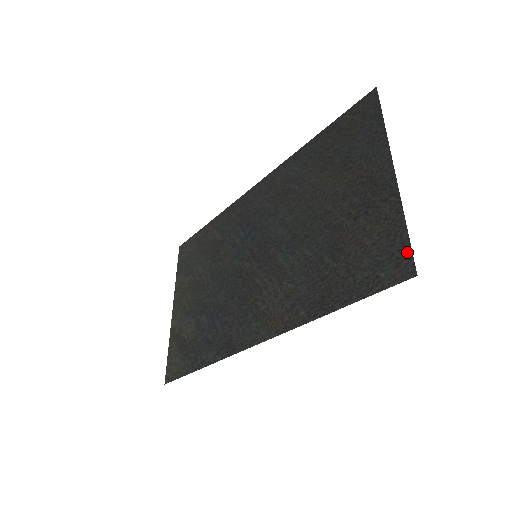
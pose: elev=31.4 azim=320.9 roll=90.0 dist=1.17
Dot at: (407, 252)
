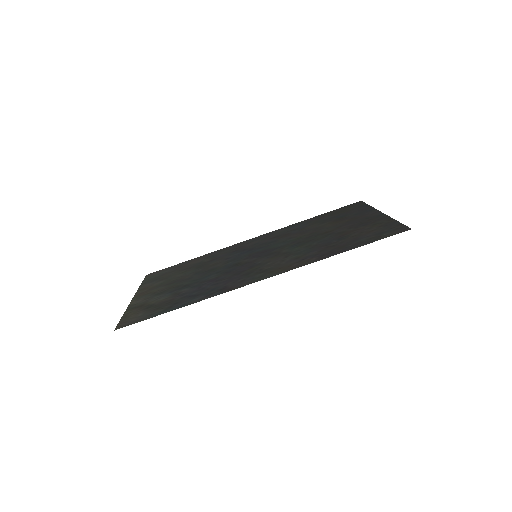
Dot at: (402, 226)
